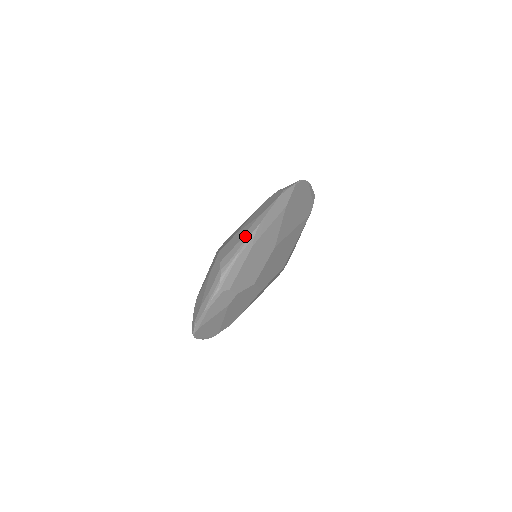
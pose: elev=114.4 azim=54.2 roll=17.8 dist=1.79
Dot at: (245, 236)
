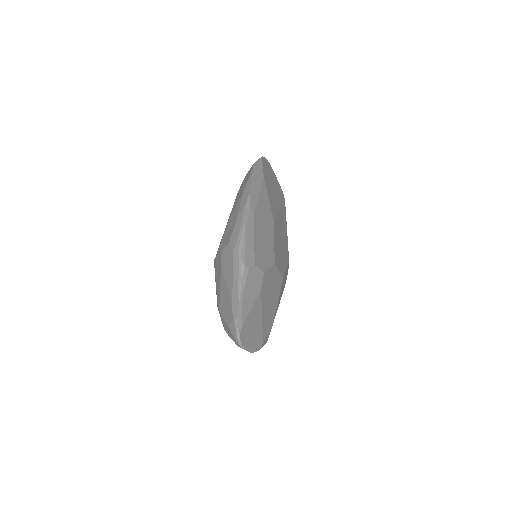
Dot at: (241, 210)
